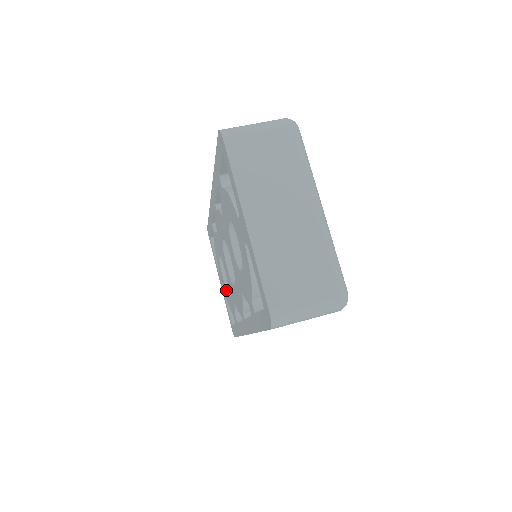
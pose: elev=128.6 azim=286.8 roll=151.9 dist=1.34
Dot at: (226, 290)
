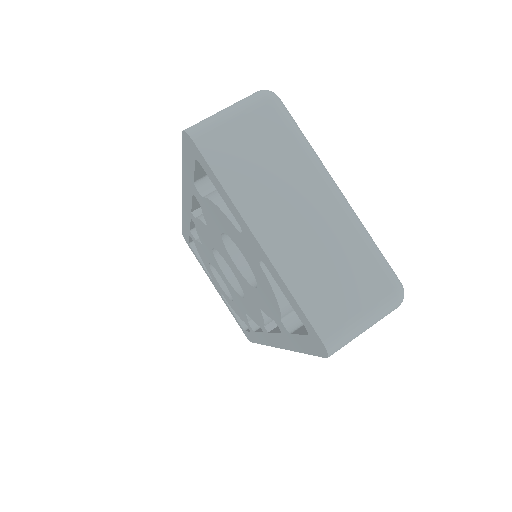
Dot at: (228, 298)
